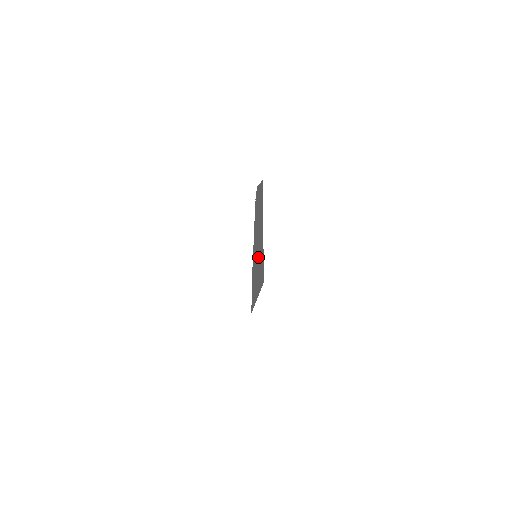
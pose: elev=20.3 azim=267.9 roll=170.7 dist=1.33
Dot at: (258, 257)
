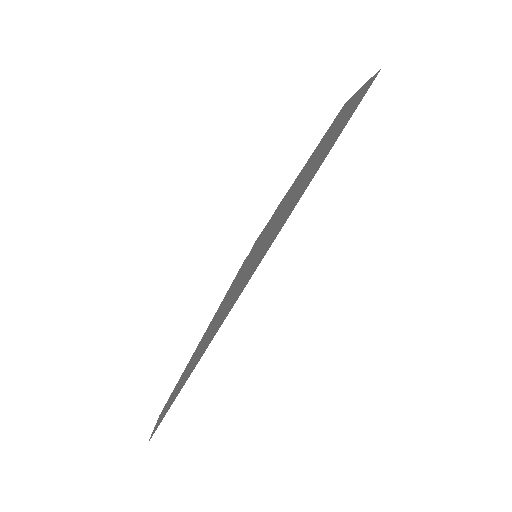
Dot at: (299, 189)
